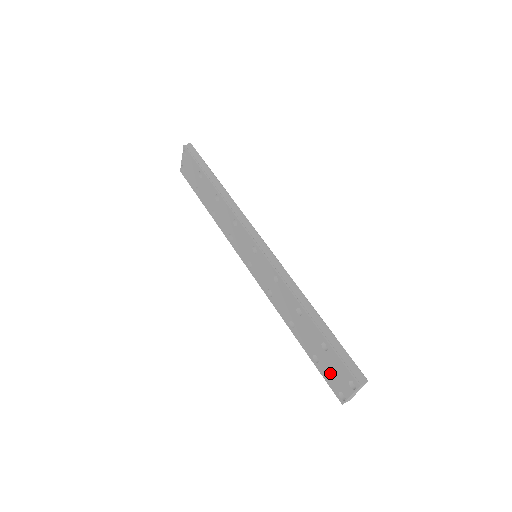
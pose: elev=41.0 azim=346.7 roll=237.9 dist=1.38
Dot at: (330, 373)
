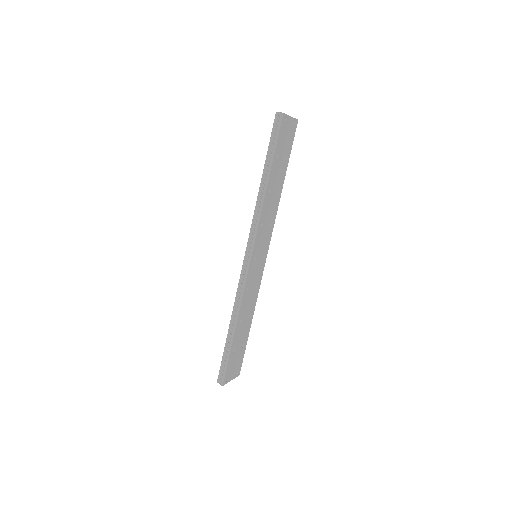
Dot at: occluded
